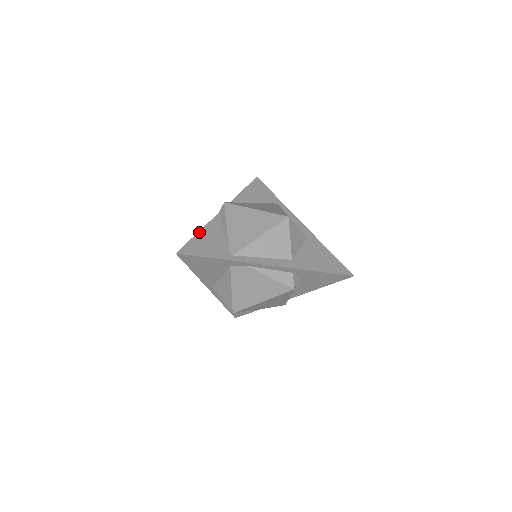
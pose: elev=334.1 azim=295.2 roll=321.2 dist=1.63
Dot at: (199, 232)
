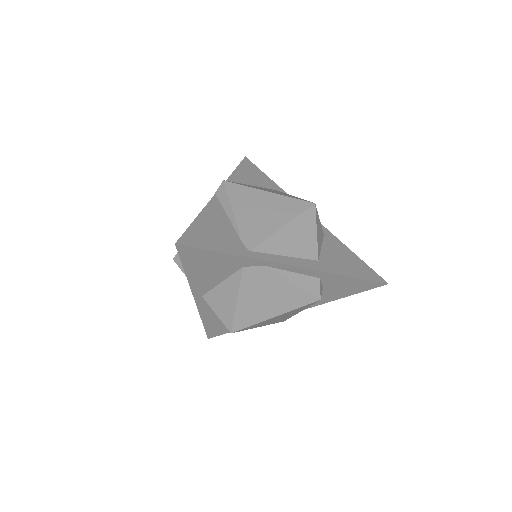
Dot at: (198, 216)
